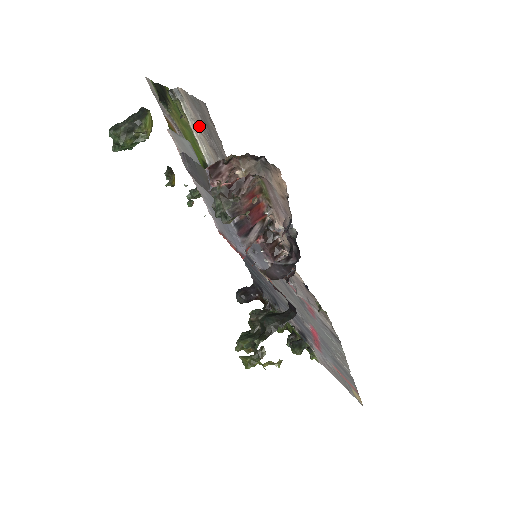
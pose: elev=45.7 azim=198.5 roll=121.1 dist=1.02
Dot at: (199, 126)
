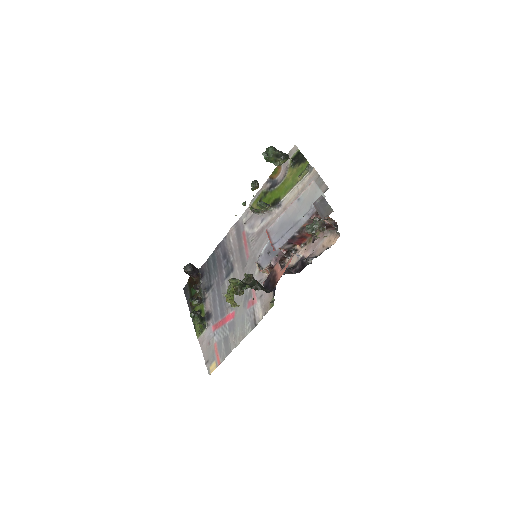
Dot at: (302, 187)
